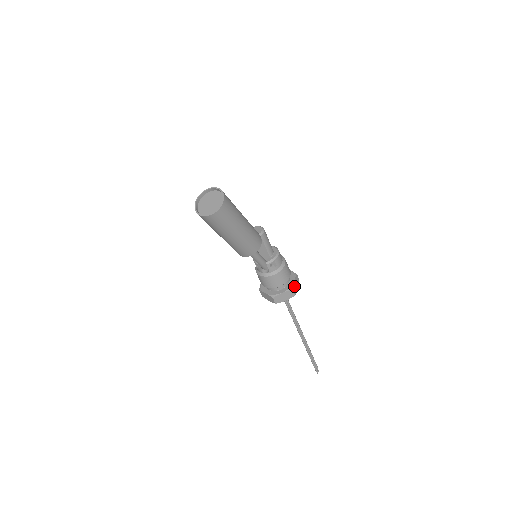
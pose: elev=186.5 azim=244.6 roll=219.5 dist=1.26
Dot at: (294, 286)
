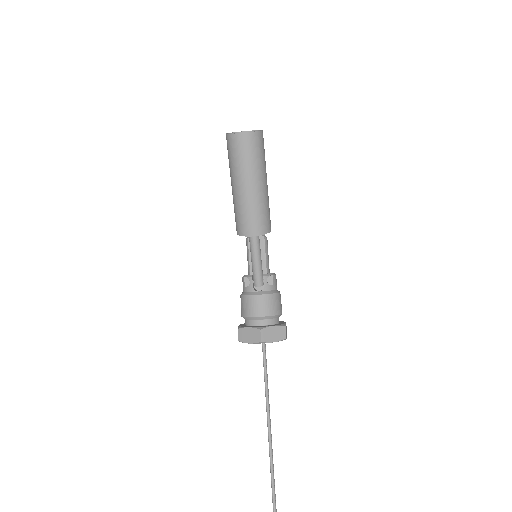
Dot at: occluded
